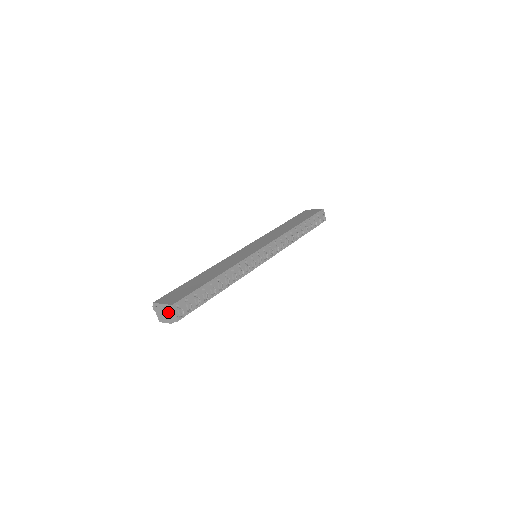
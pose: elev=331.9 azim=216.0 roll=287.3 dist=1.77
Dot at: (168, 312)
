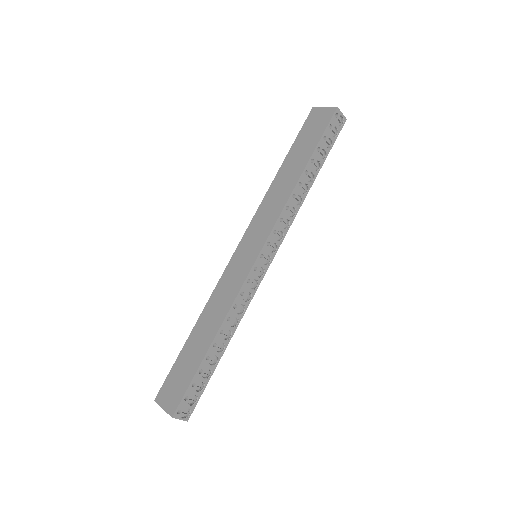
Dot at: occluded
